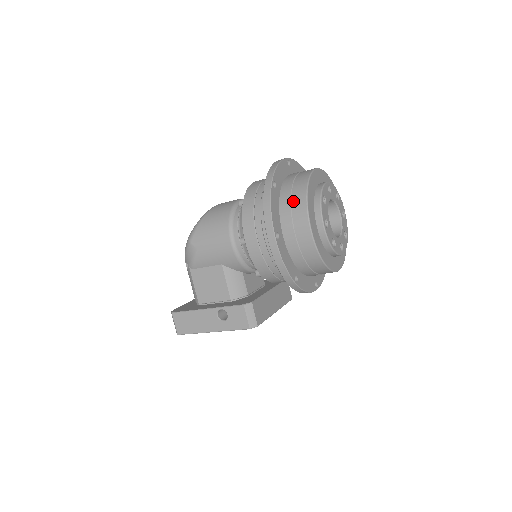
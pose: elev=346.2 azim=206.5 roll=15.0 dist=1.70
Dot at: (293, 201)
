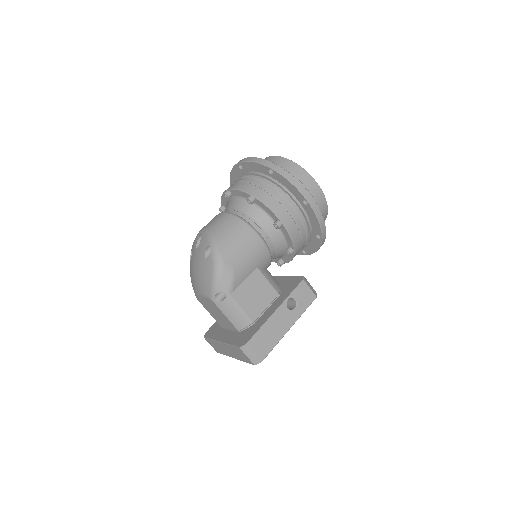
Dot at: (293, 173)
